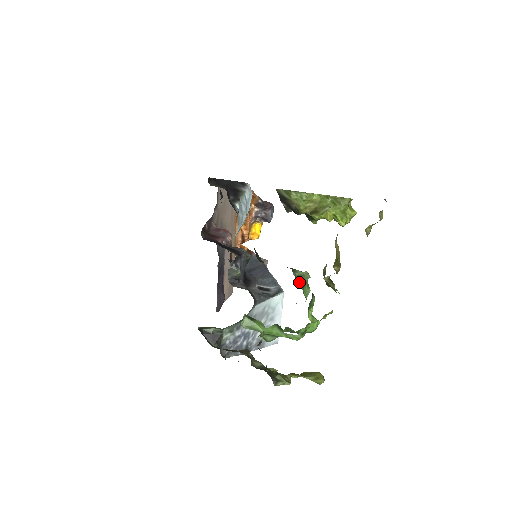
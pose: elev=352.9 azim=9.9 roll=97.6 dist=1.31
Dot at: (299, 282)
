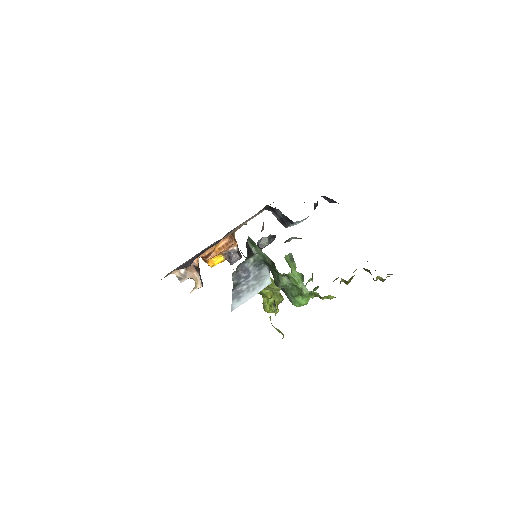
Dot at: (312, 275)
